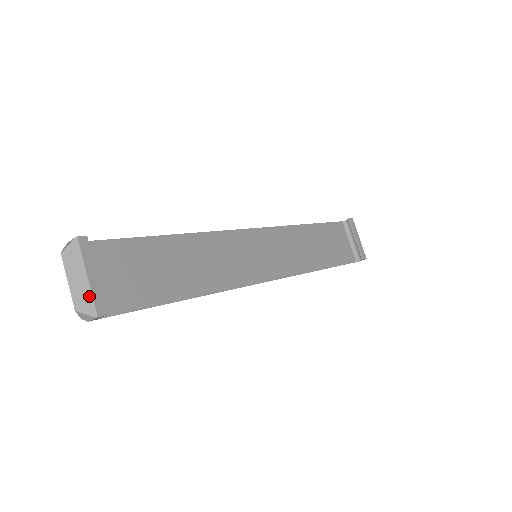
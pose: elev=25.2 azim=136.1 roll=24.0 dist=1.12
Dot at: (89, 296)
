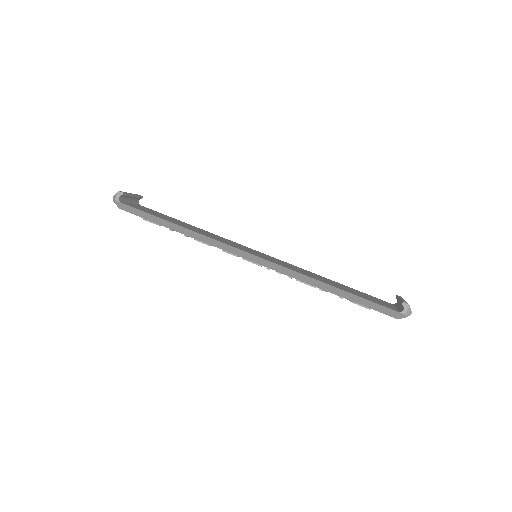
Dot at: occluded
